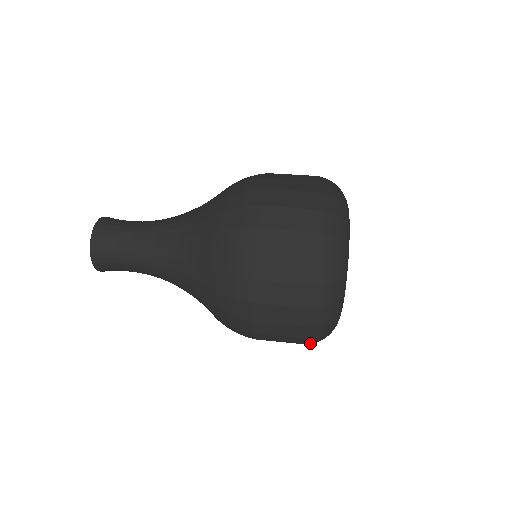
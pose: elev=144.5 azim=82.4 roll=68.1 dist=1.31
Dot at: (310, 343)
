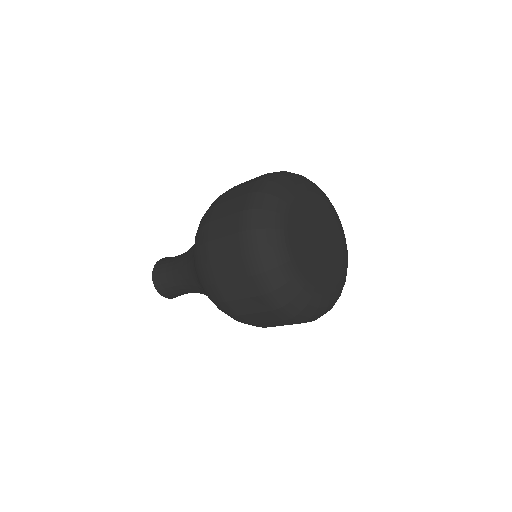
Dot at: (247, 209)
